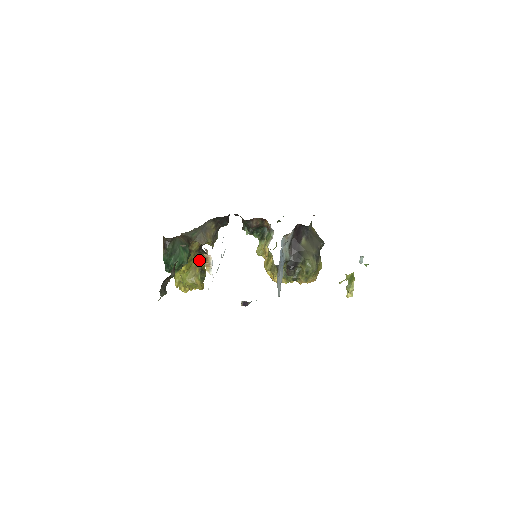
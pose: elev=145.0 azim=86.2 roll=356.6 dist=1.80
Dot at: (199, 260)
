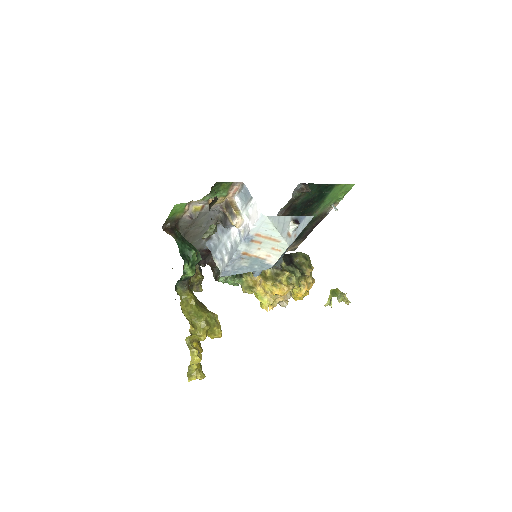
Dot at: occluded
